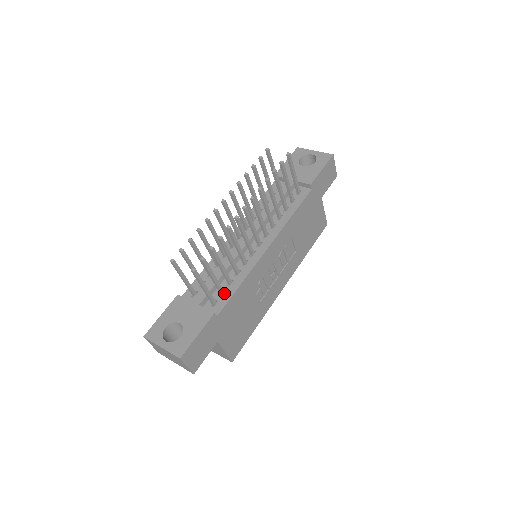
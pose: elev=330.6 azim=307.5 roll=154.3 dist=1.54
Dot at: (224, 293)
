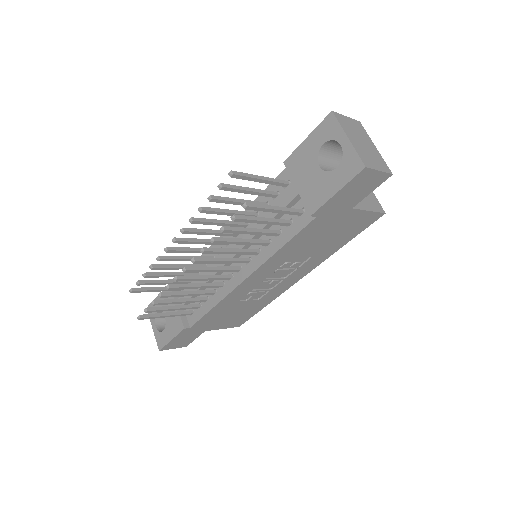
Dot at: (199, 307)
